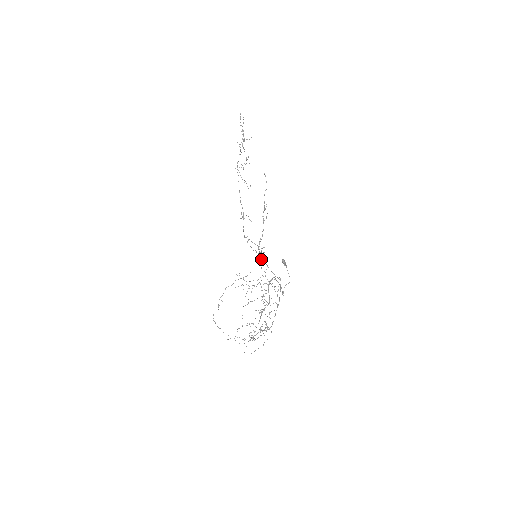
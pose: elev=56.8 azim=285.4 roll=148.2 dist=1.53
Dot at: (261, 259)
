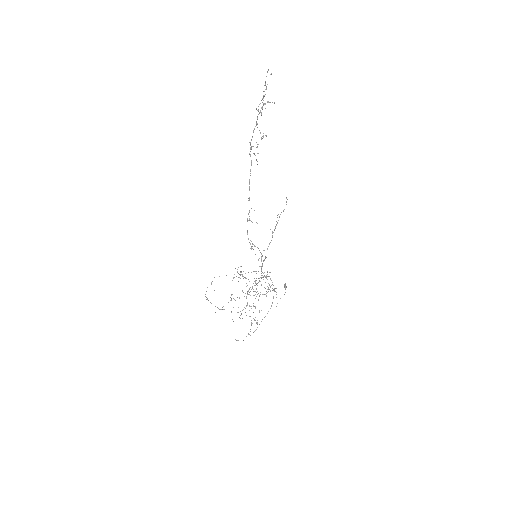
Dot at: occluded
